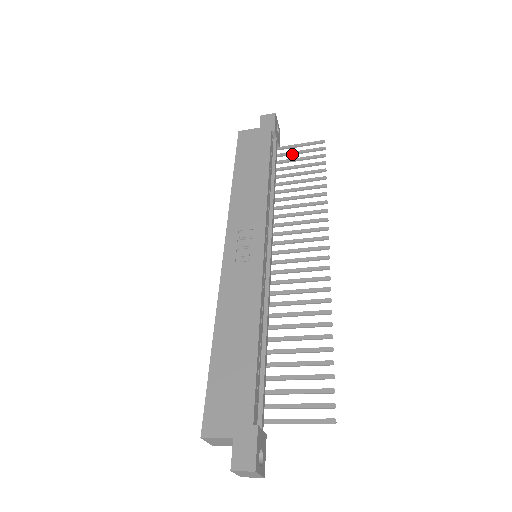
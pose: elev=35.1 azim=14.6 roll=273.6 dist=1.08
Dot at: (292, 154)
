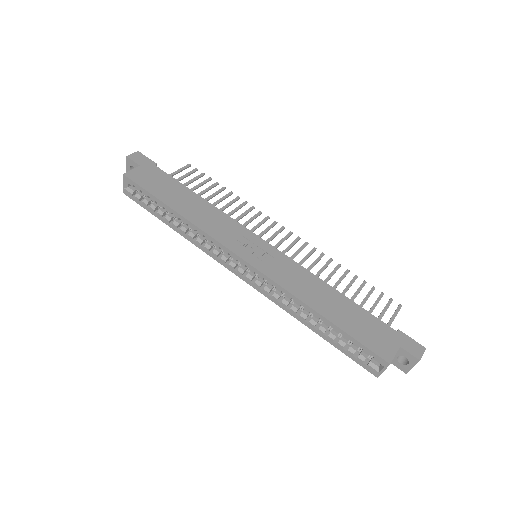
Dot at: occluded
